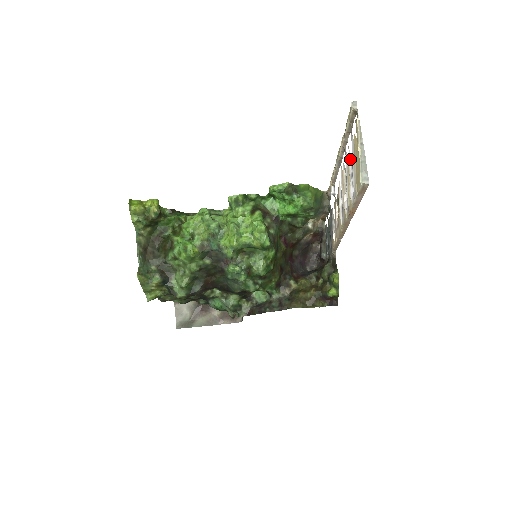
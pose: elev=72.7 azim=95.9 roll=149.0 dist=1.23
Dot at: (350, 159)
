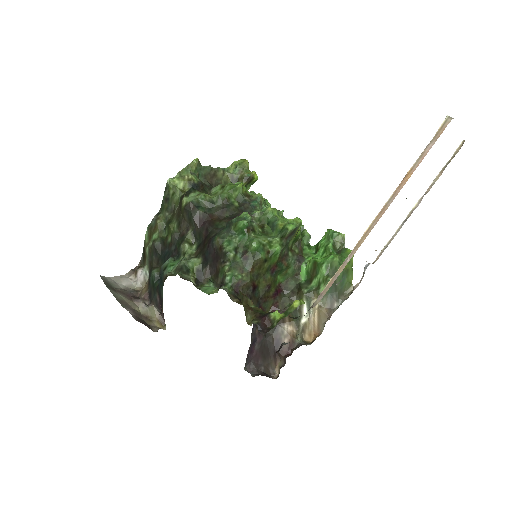
Dot at: occluded
